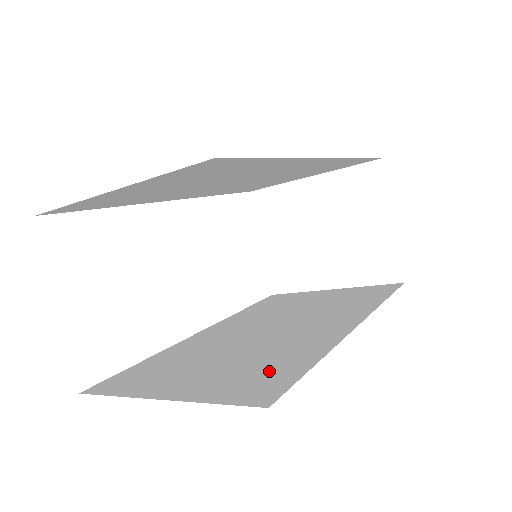
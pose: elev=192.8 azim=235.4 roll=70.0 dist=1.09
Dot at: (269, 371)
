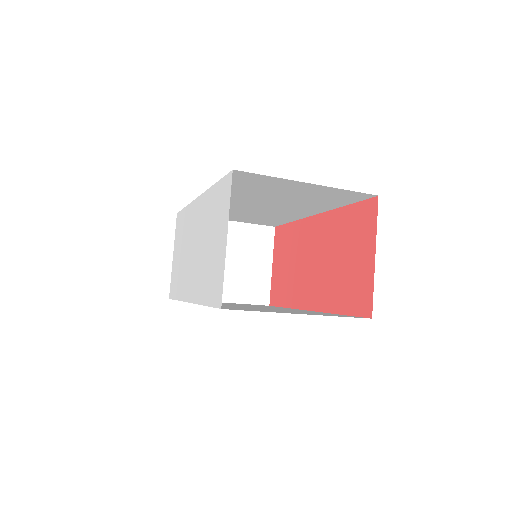
Dot at: occluded
